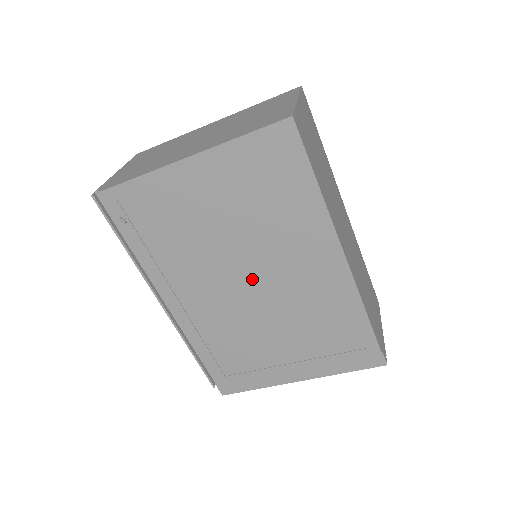
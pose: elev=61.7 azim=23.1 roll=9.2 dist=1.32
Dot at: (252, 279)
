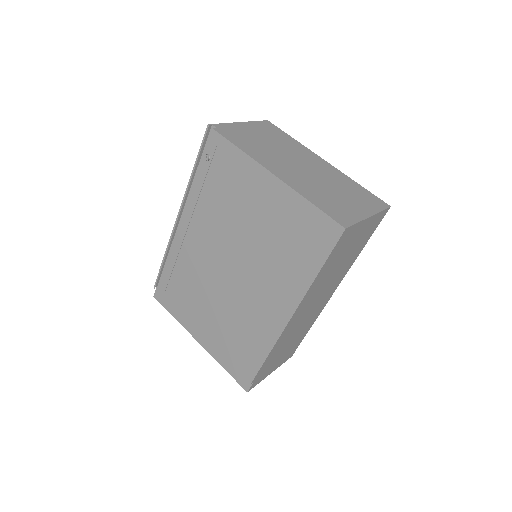
Dot at: (234, 269)
